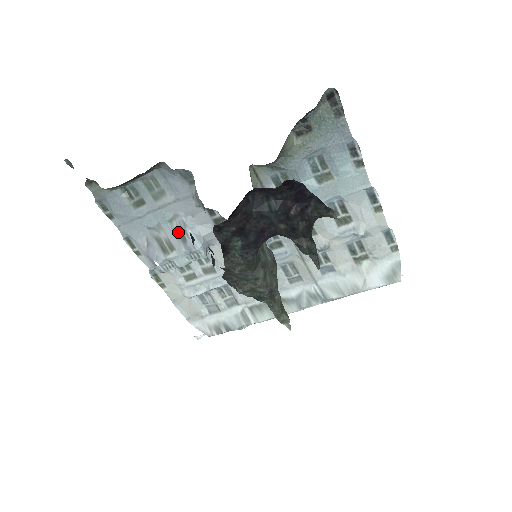
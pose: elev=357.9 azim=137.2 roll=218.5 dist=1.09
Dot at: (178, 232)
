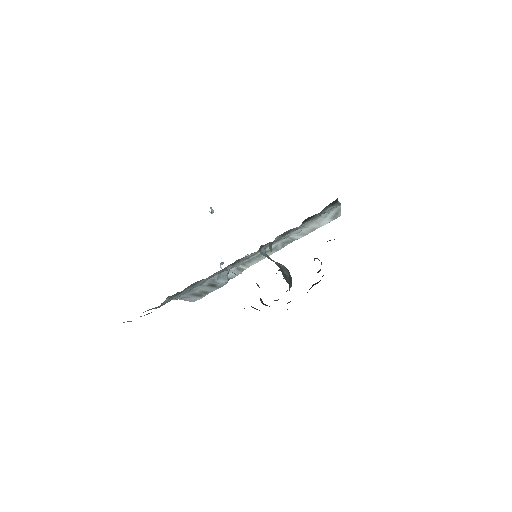
Dot at: (209, 285)
